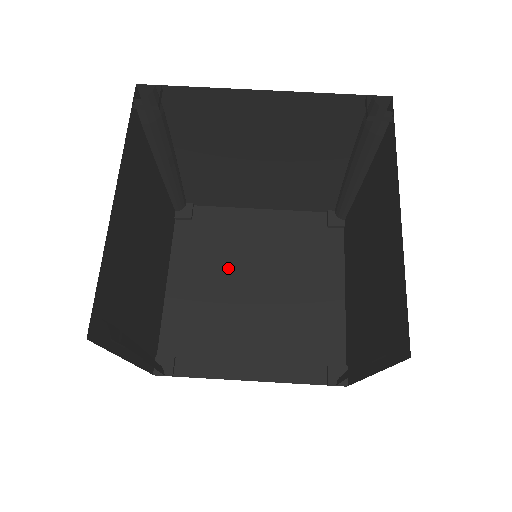
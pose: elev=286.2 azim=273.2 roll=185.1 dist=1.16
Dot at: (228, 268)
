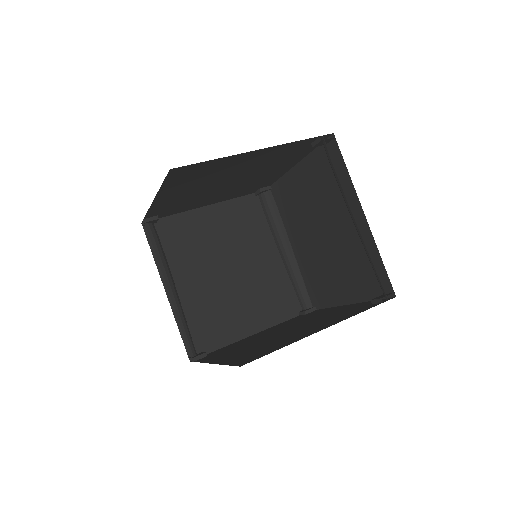
Dot at: (254, 342)
